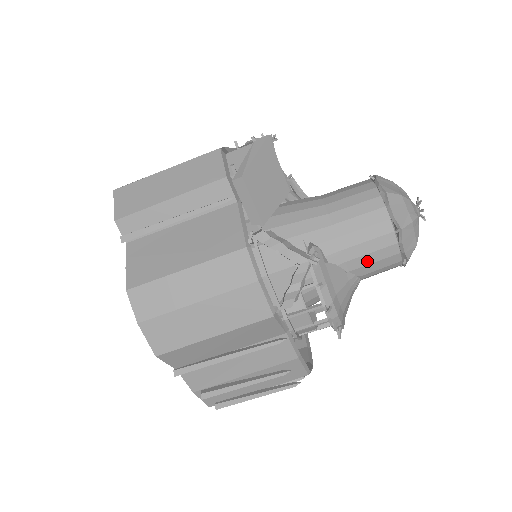
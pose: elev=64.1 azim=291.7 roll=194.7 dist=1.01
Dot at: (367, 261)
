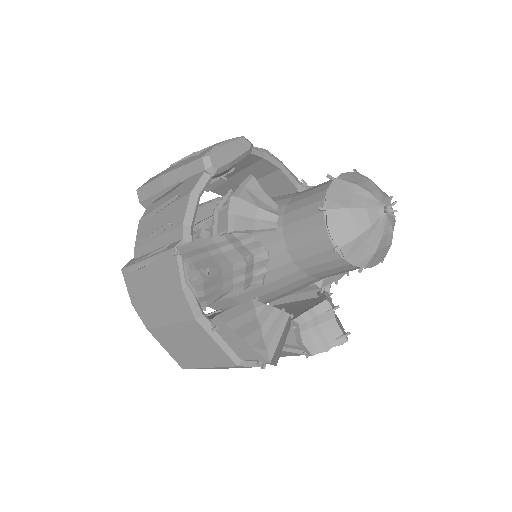
Dot at: occluded
